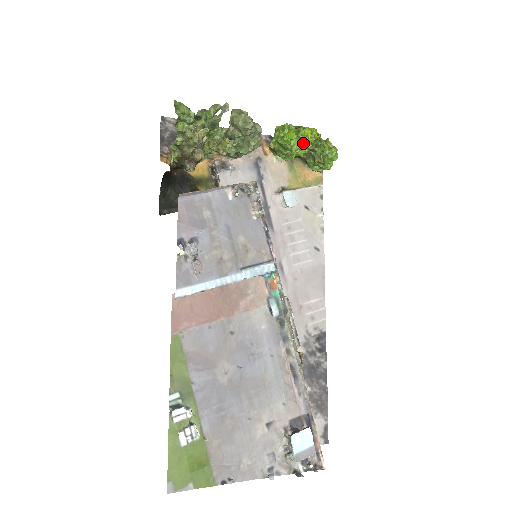
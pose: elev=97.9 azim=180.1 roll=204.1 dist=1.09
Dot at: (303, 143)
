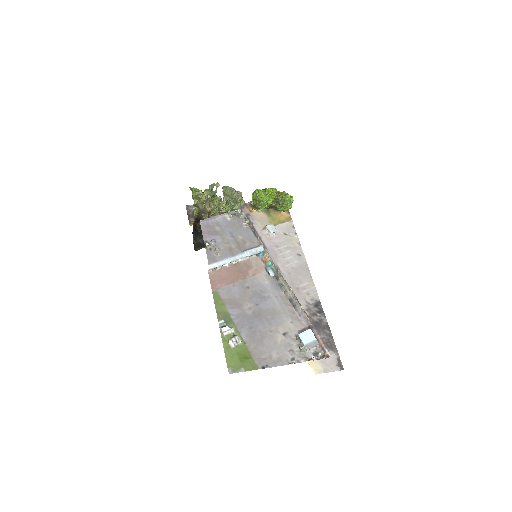
Dot at: (269, 196)
